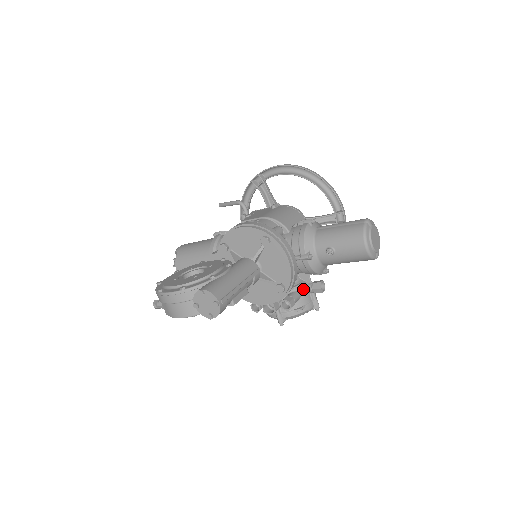
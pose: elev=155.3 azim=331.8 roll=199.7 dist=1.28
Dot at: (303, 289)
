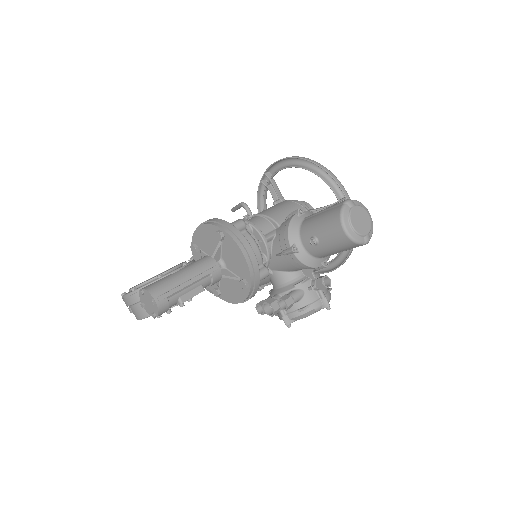
Dot at: (306, 286)
